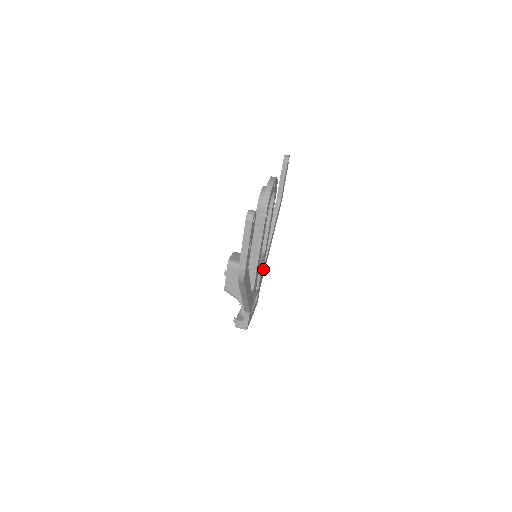
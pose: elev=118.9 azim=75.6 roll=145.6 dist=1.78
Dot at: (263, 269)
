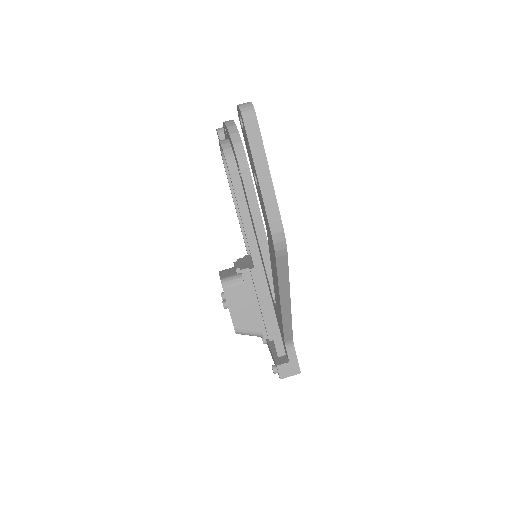
Dot at: occluded
